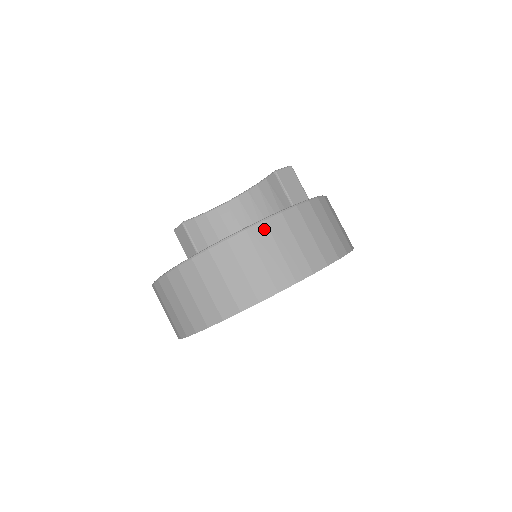
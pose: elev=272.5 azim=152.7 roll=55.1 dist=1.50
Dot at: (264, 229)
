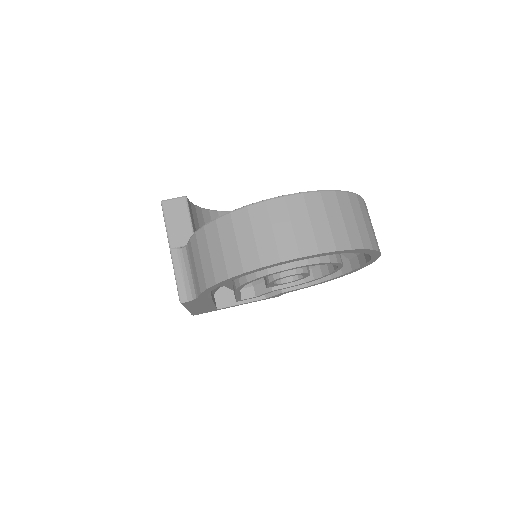
Dot at: (366, 206)
